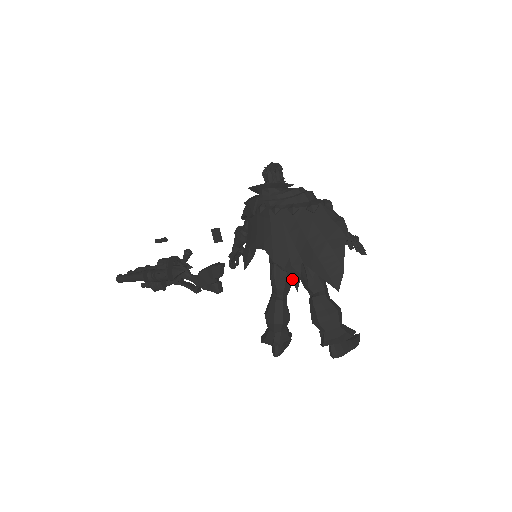
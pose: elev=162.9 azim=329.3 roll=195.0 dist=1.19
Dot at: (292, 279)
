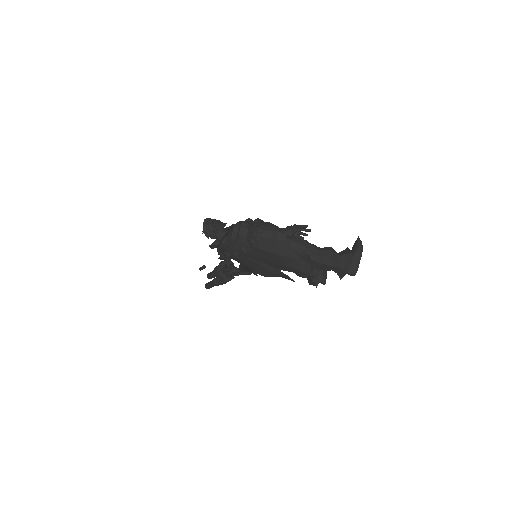
Dot at: occluded
